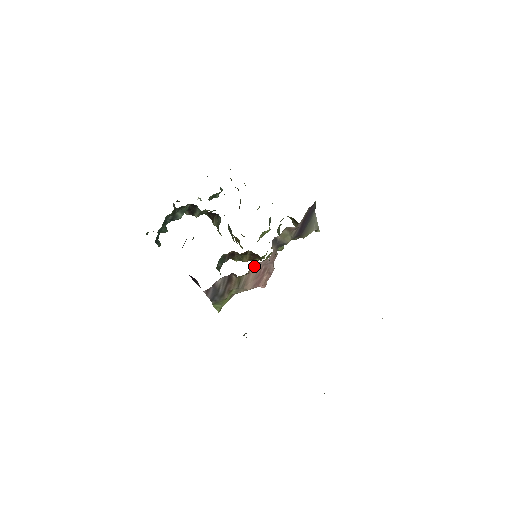
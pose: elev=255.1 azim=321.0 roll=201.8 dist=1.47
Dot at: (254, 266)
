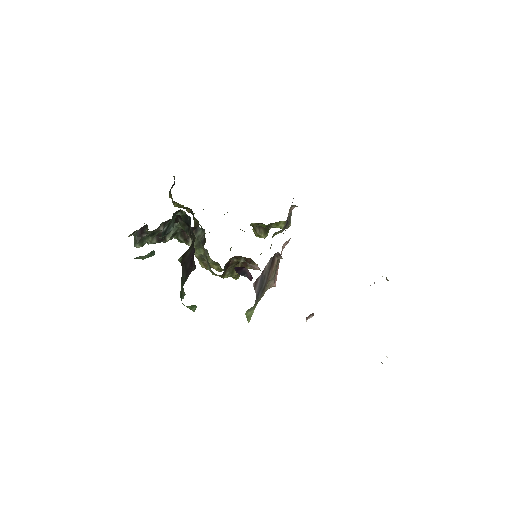
Dot at: (282, 248)
